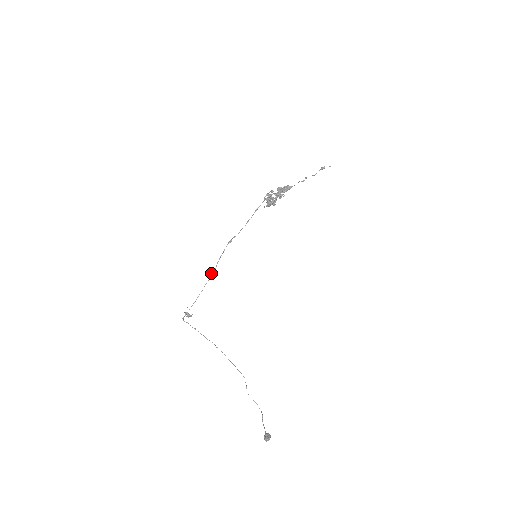
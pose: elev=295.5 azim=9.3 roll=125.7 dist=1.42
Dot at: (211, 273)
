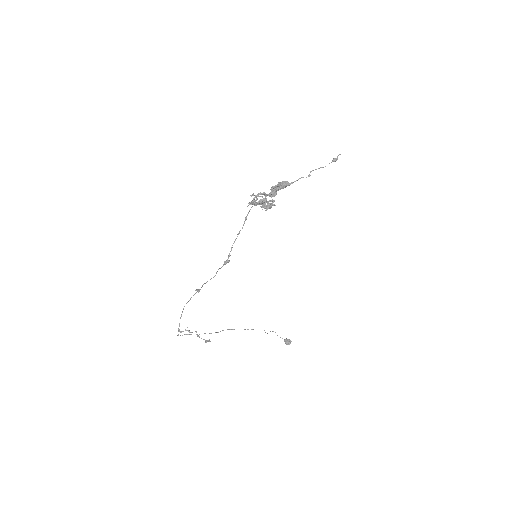
Dot at: (198, 290)
